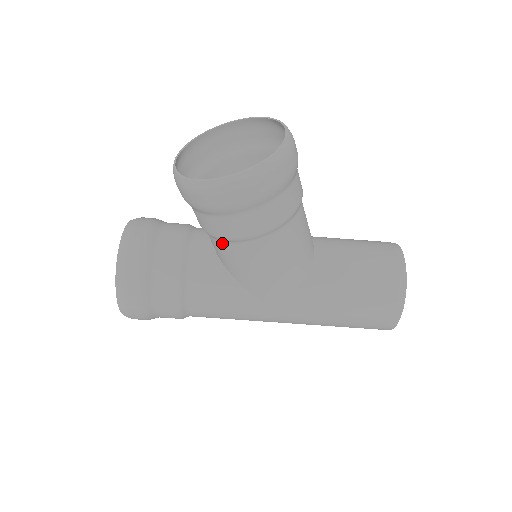
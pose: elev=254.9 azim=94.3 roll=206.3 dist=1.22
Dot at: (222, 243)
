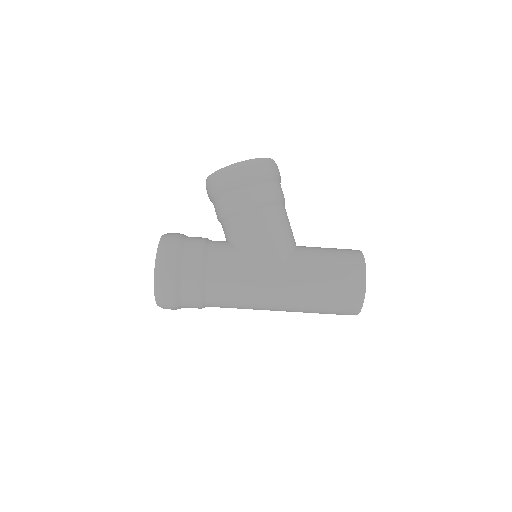
Dot at: (235, 219)
